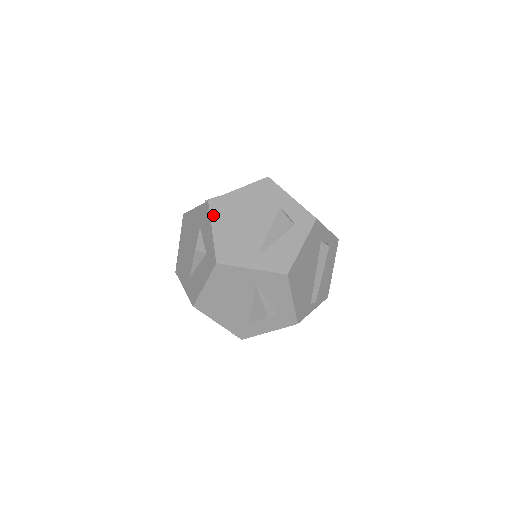
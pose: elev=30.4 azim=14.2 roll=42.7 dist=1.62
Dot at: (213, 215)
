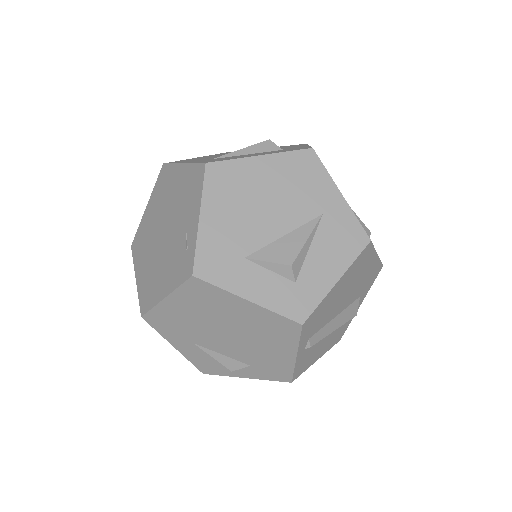
Dot at: occluded
